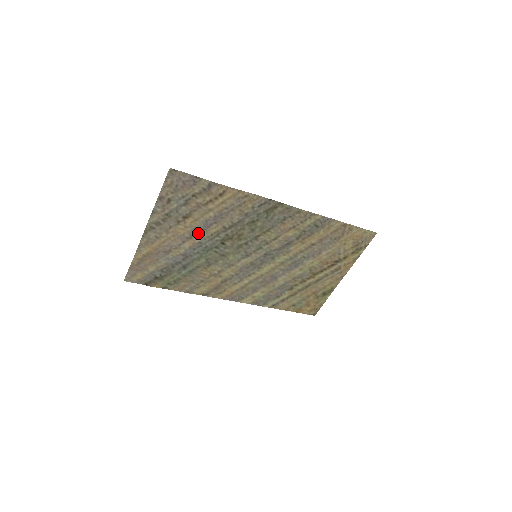
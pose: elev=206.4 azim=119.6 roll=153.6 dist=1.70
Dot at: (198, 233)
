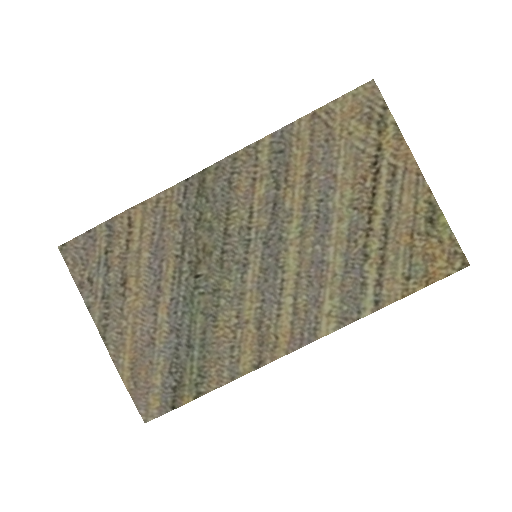
Dot at: (158, 290)
